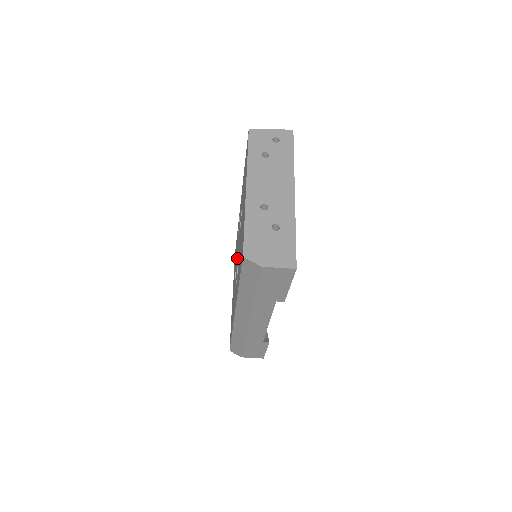
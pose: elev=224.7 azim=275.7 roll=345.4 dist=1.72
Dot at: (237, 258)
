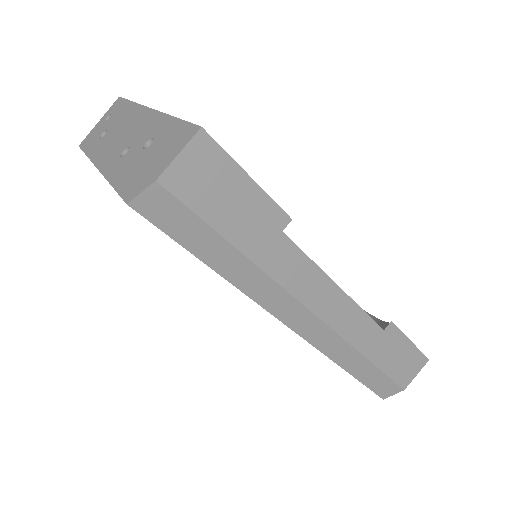
Dot at: occluded
